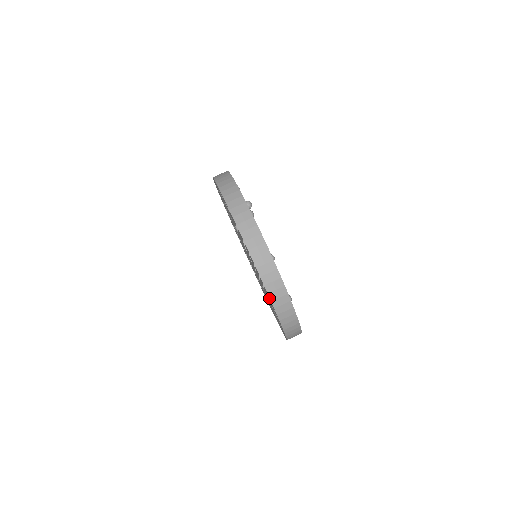
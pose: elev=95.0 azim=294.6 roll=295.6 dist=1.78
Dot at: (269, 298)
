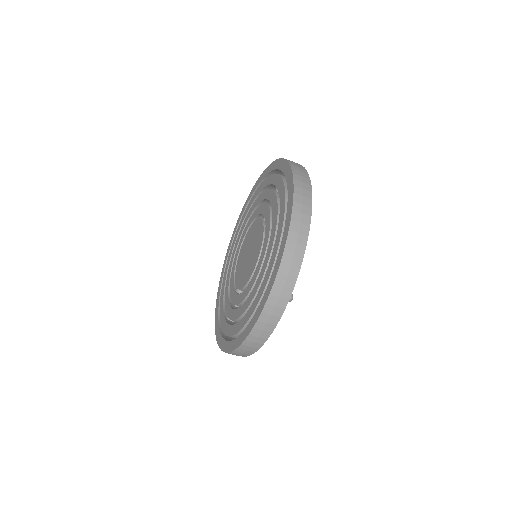
Dot at: (229, 346)
